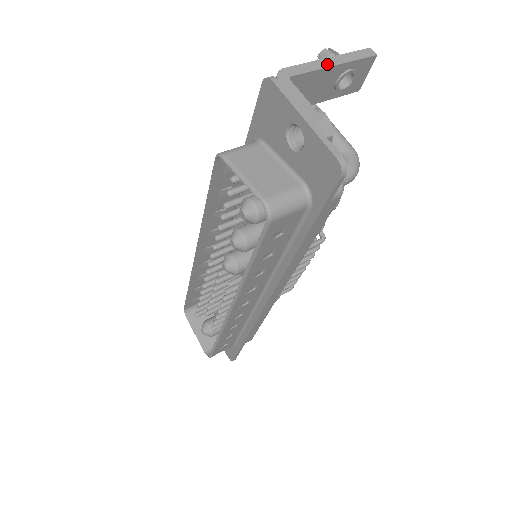
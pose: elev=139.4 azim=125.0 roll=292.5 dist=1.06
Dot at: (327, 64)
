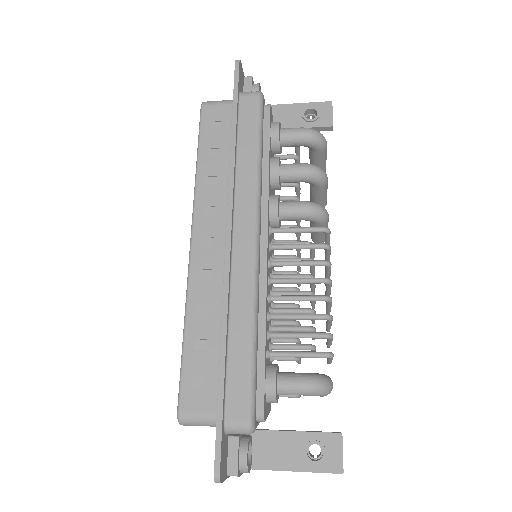
Dot at: (290, 105)
